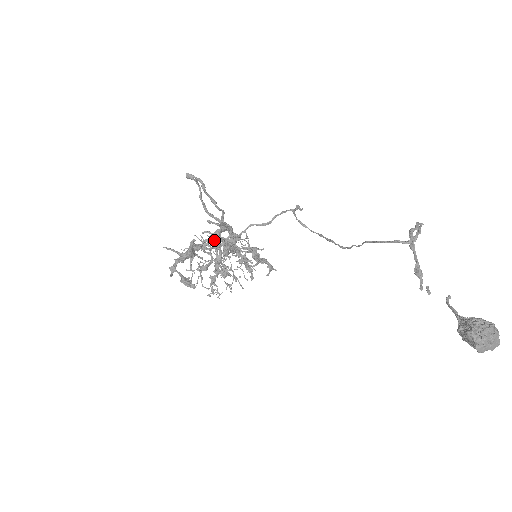
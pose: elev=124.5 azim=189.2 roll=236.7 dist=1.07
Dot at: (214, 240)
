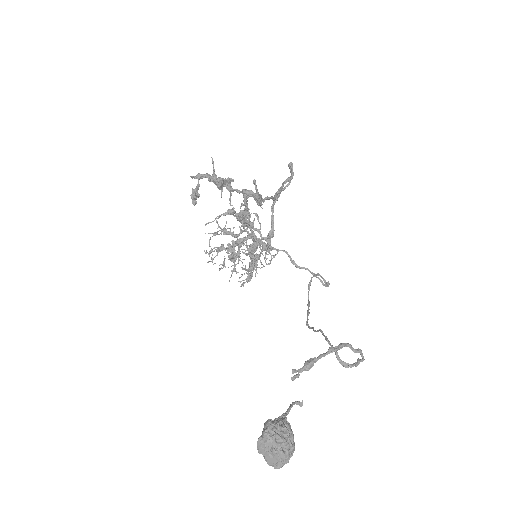
Dot at: occluded
